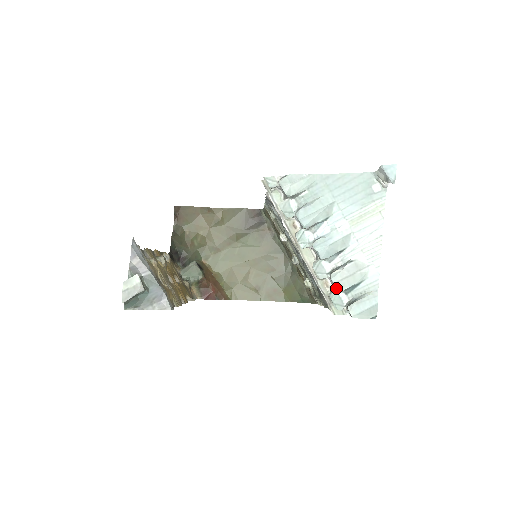
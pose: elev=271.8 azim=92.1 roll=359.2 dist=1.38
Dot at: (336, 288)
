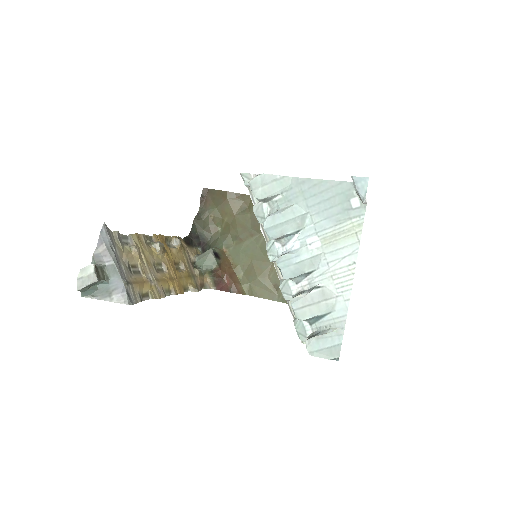
Dot at: (295, 316)
